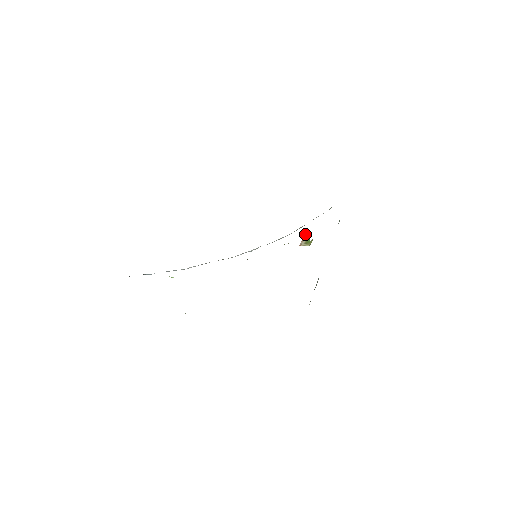
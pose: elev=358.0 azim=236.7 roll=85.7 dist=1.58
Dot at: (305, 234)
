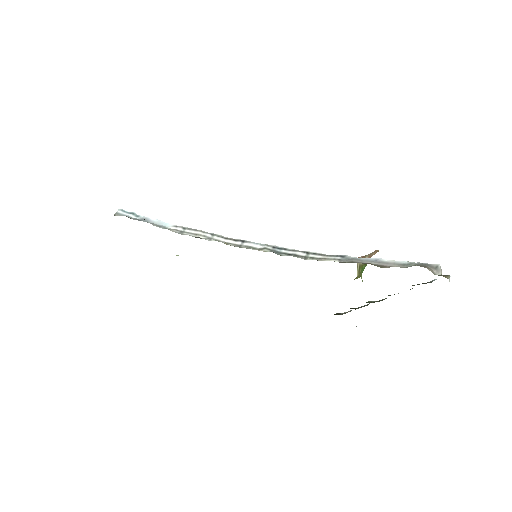
Dot at: (370, 254)
